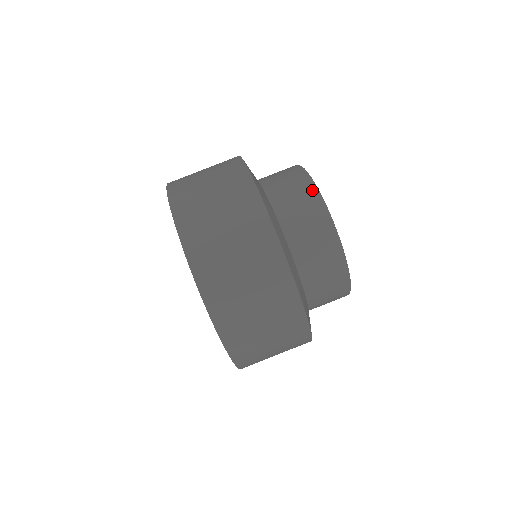
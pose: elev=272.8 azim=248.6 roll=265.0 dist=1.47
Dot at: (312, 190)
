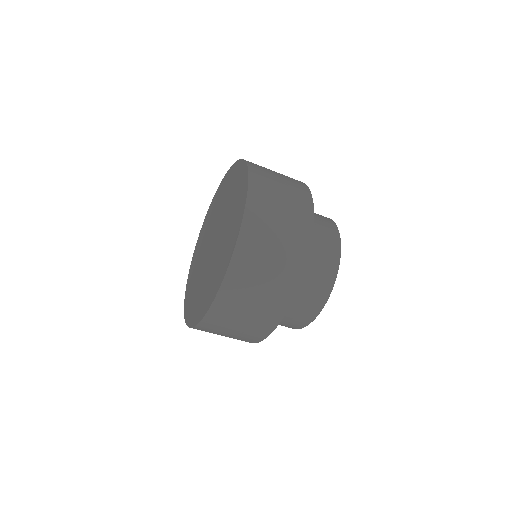
Dot at: (337, 248)
